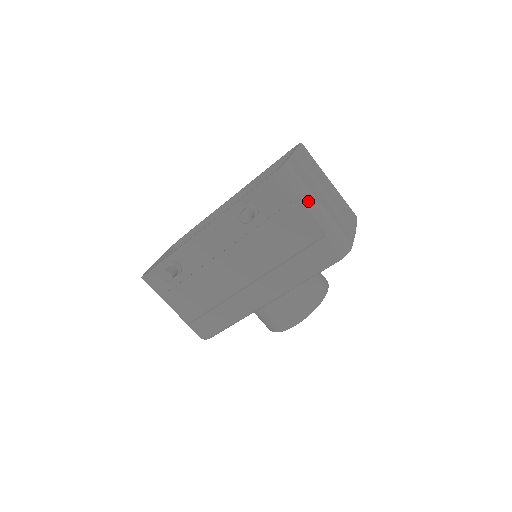
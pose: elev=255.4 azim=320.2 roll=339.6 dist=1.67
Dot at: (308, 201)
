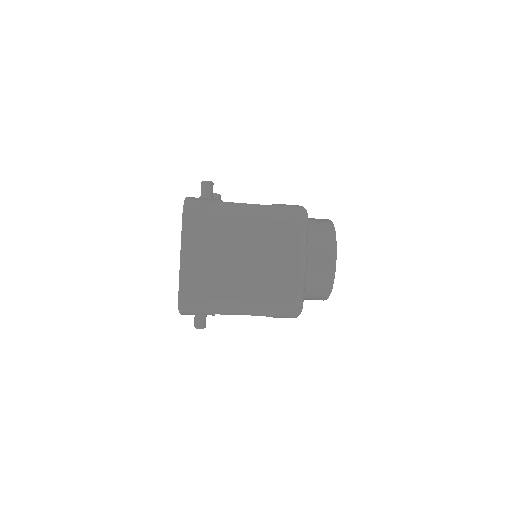
Dot at: (226, 311)
